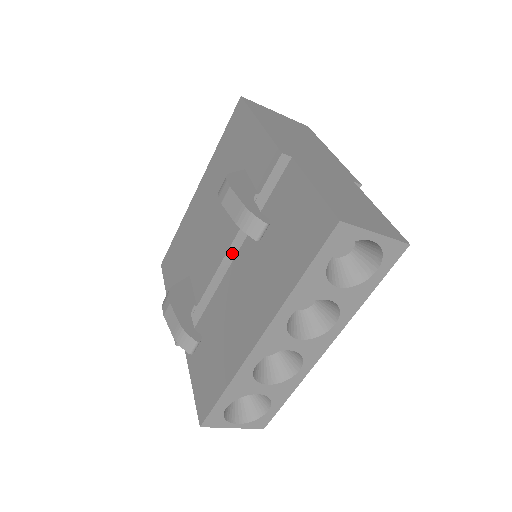
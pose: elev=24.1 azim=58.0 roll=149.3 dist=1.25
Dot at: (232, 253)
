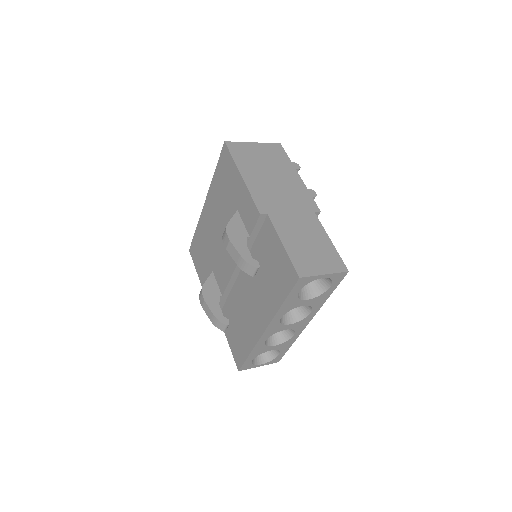
Dot at: occluded
